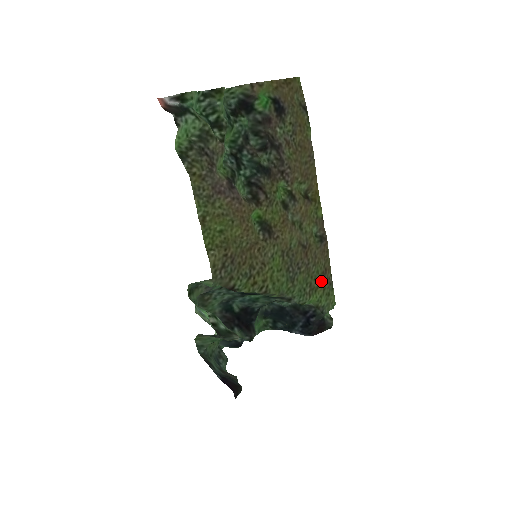
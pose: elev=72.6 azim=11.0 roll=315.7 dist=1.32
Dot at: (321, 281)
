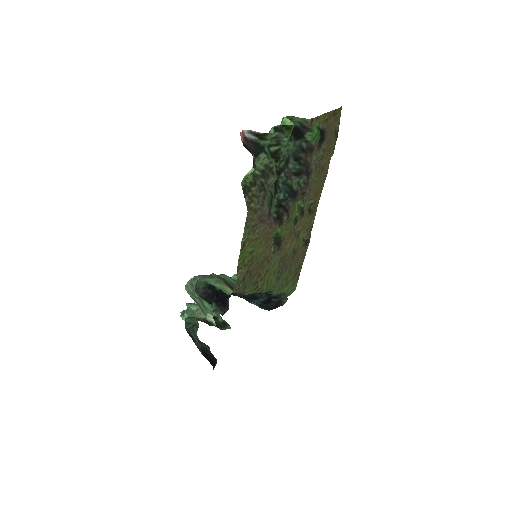
Dot at: (294, 275)
